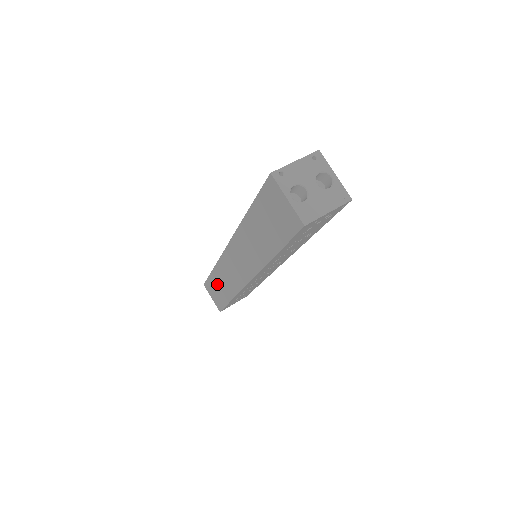
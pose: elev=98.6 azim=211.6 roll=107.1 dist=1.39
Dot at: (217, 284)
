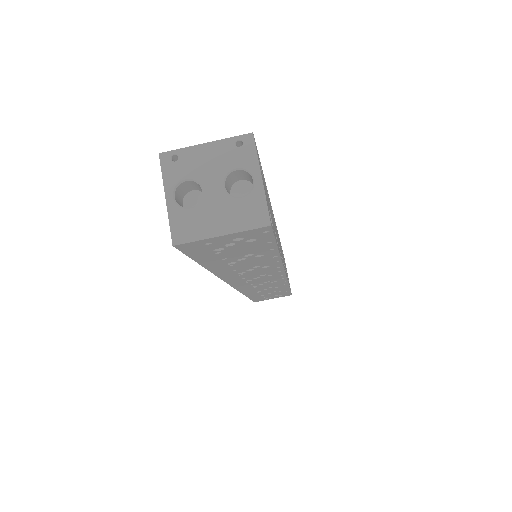
Dot at: occluded
